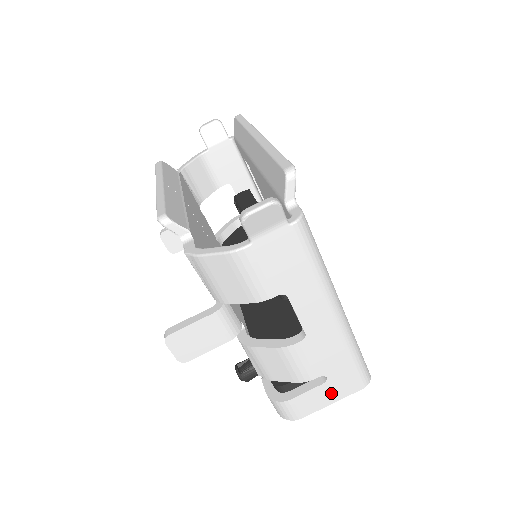
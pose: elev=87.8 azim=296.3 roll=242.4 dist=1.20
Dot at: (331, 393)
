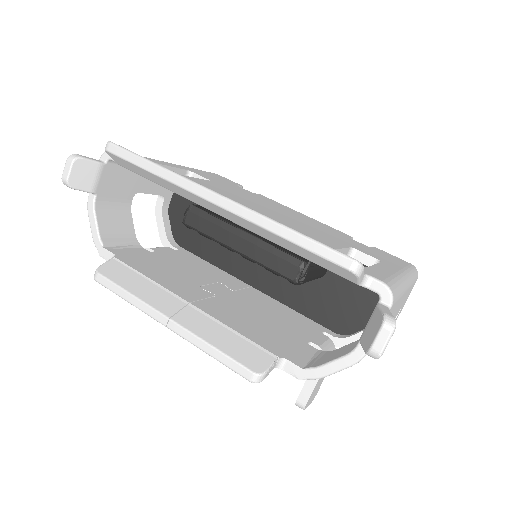
Dot at: occluded
